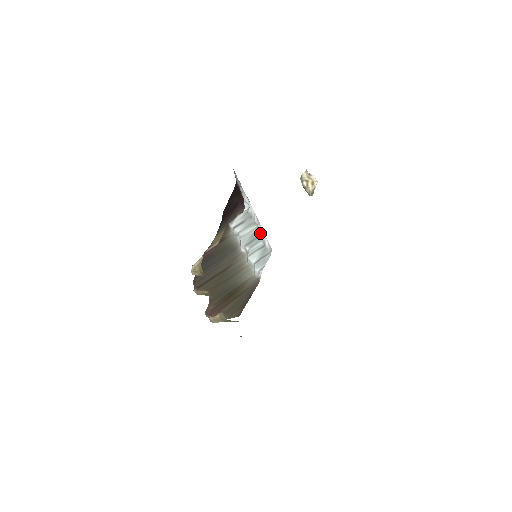
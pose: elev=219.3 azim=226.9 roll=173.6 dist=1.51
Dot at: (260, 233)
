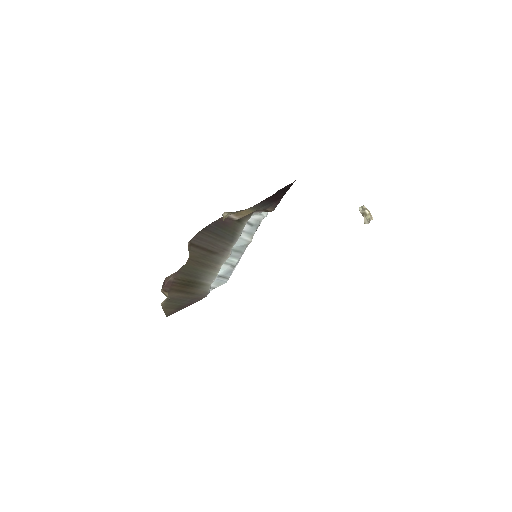
Dot at: (244, 251)
